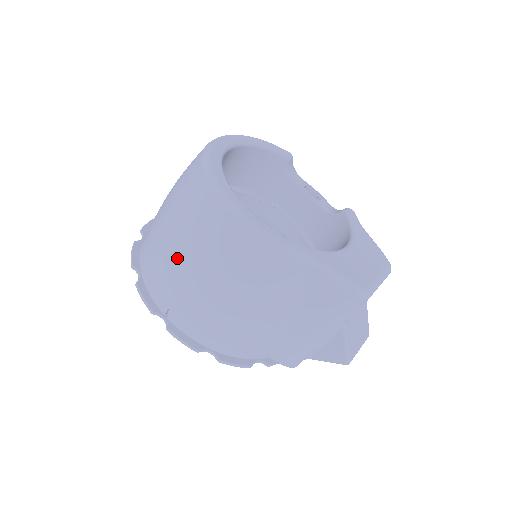
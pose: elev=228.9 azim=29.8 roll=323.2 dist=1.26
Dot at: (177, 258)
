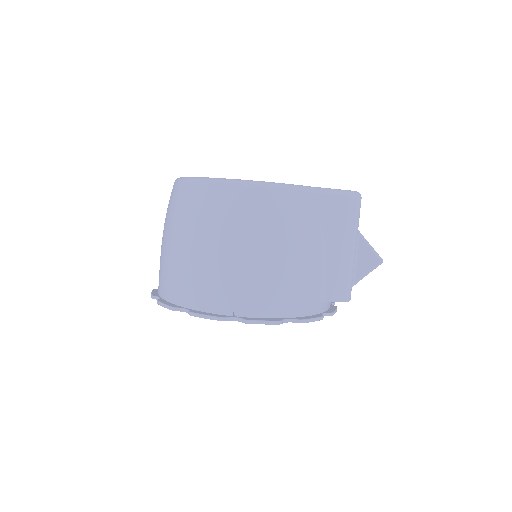
Dot at: (217, 254)
